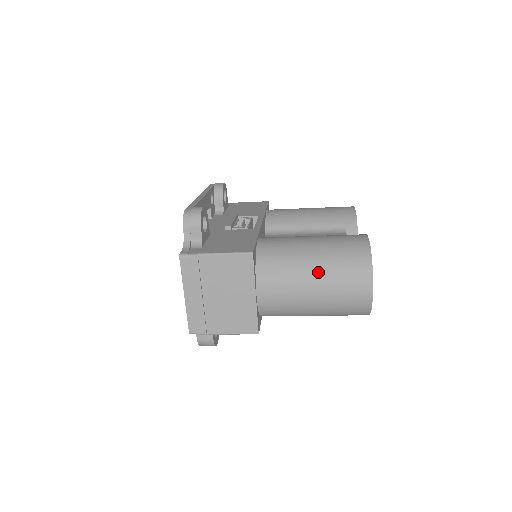
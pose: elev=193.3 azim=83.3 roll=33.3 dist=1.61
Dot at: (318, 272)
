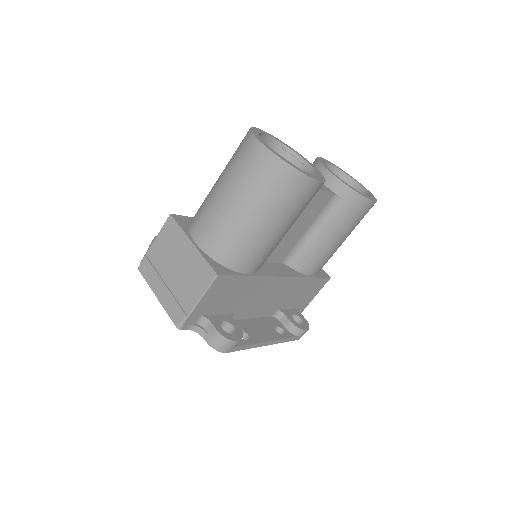
Dot at: (221, 180)
